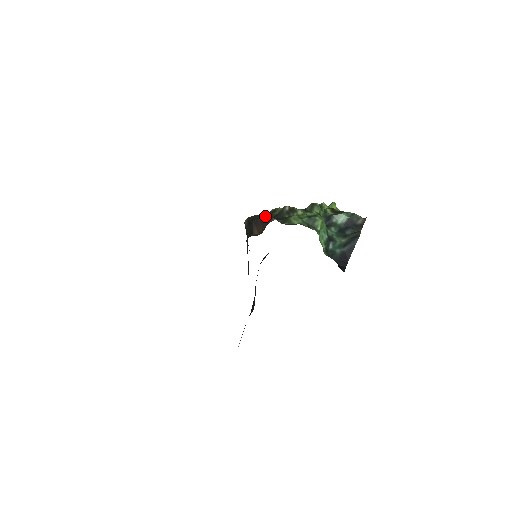
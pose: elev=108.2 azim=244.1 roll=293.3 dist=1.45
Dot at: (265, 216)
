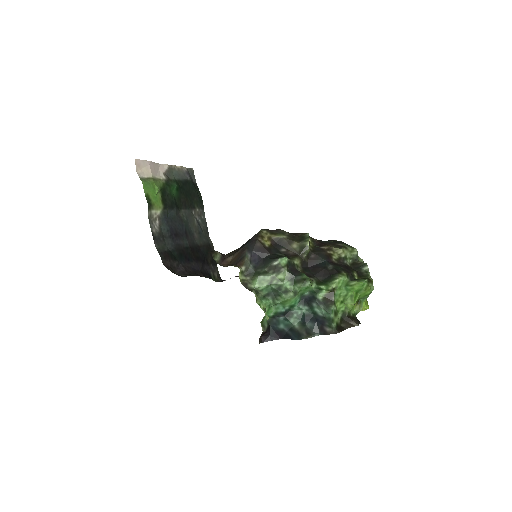
Dot at: (258, 250)
